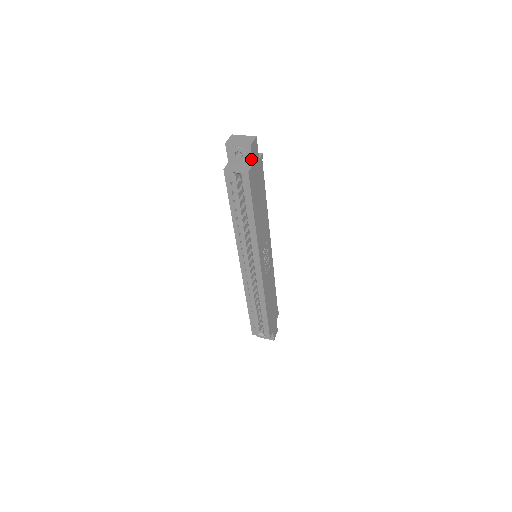
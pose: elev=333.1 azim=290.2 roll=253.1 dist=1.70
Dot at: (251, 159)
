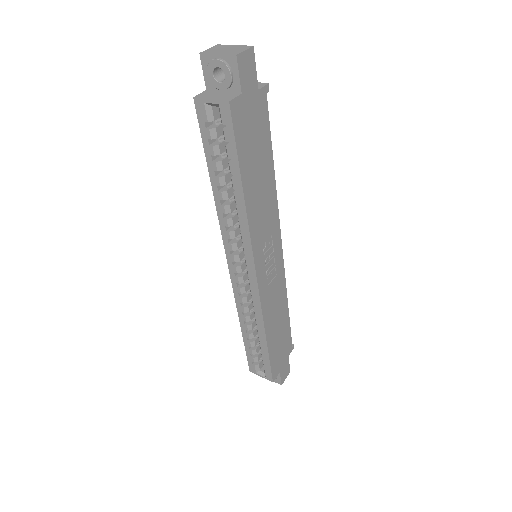
Dot at: (238, 82)
